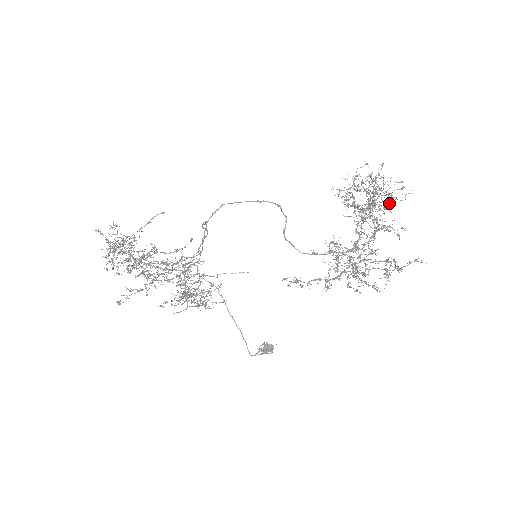
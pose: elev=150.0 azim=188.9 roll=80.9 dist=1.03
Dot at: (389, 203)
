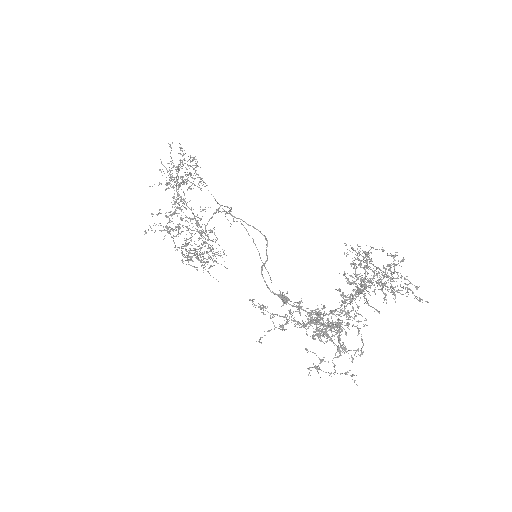
Dot at: (400, 293)
